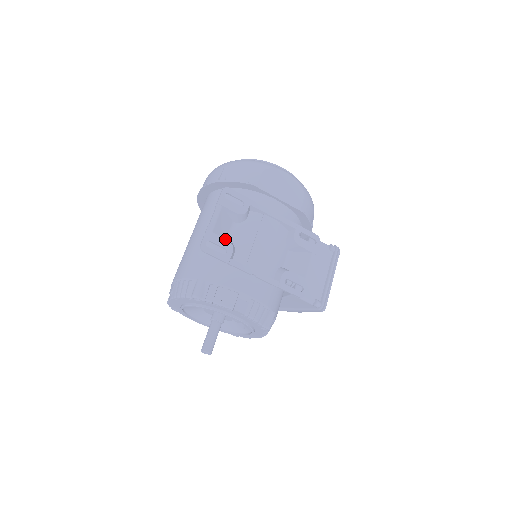
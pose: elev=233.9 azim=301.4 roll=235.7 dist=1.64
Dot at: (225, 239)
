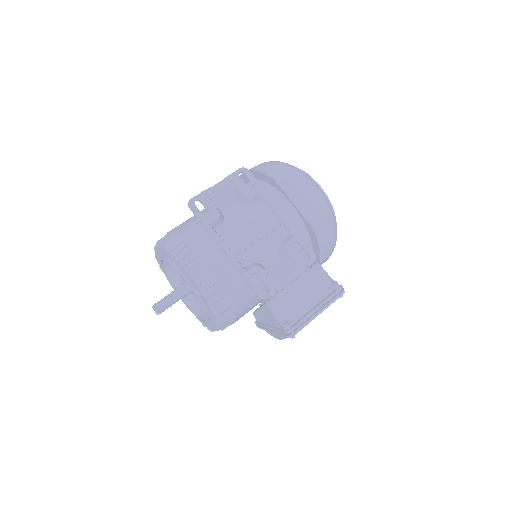
Dot at: (216, 207)
